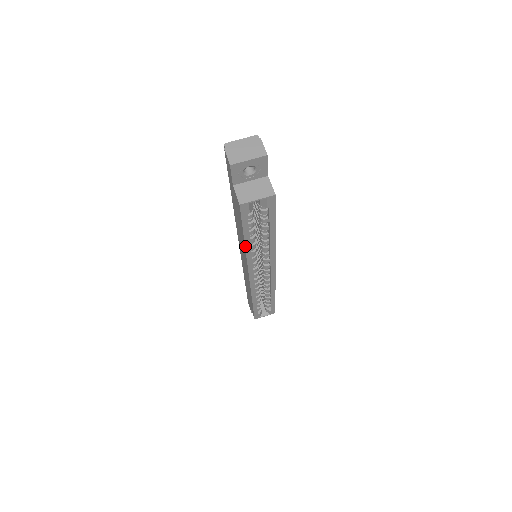
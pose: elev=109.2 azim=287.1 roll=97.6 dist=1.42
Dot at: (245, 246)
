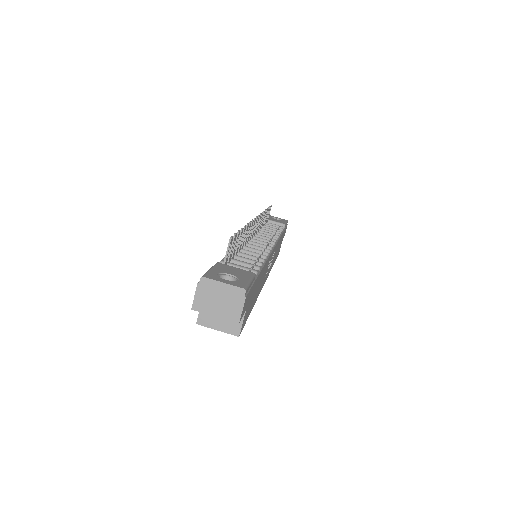
Dot at: occluded
